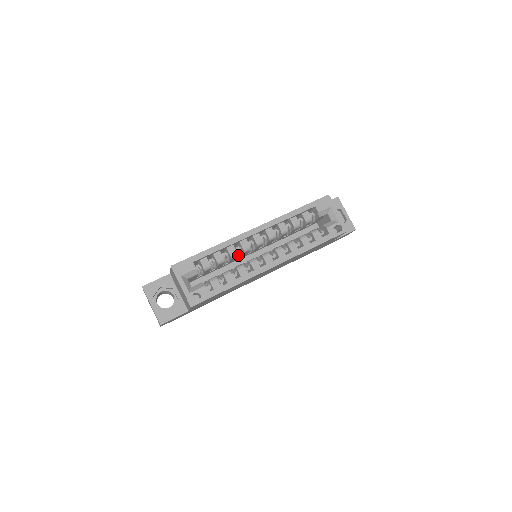
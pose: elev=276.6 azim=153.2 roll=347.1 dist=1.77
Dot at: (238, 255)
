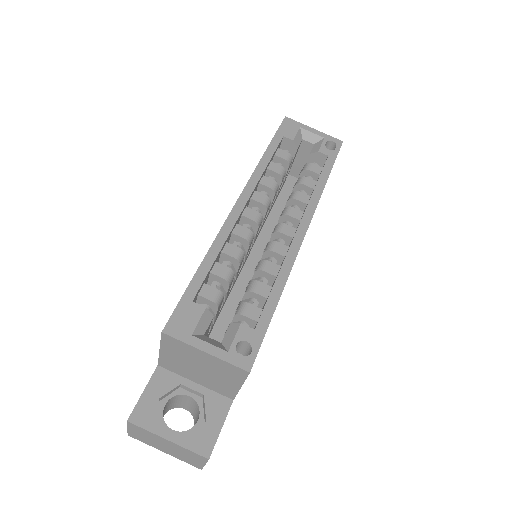
Dot at: occluded
